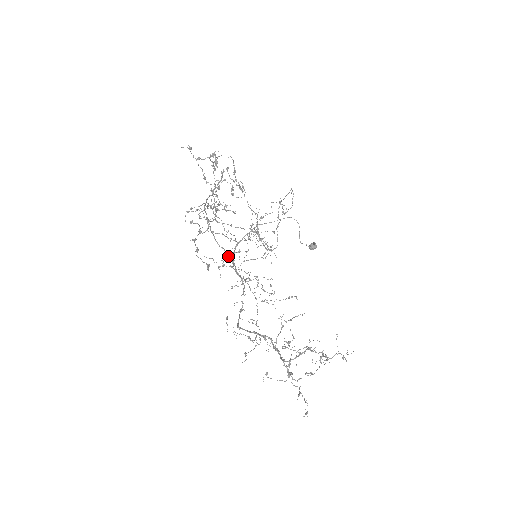
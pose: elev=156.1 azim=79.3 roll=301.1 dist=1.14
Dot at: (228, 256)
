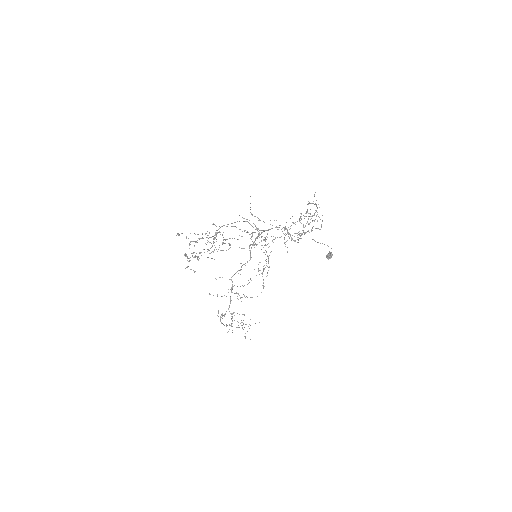
Dot at: occluded
